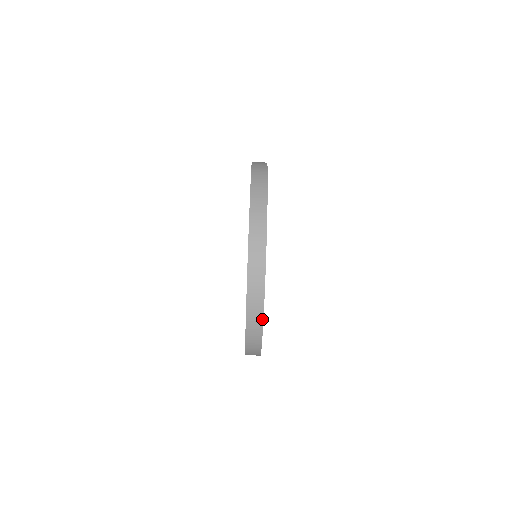
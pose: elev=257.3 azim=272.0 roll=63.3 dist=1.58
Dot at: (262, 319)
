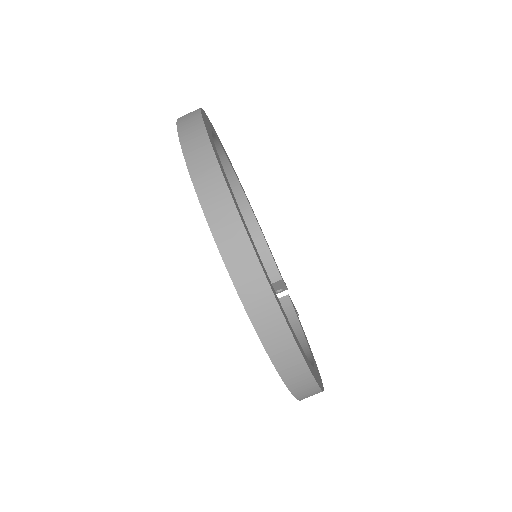
Dot at: (215, 162)
